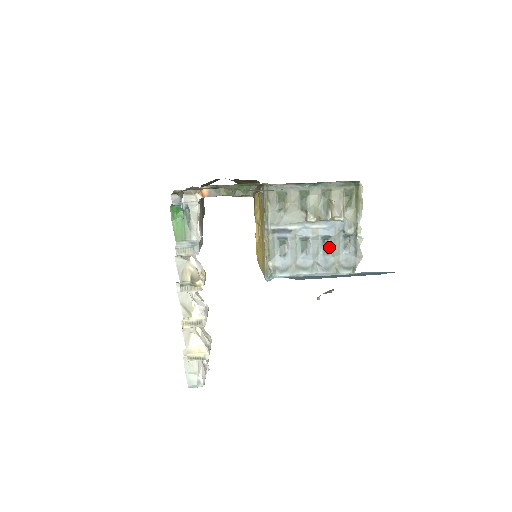
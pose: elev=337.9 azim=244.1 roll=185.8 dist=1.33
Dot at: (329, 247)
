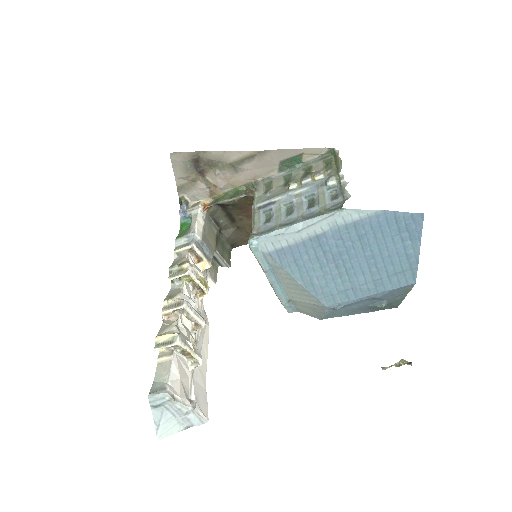
Dot at: (315, 203)
